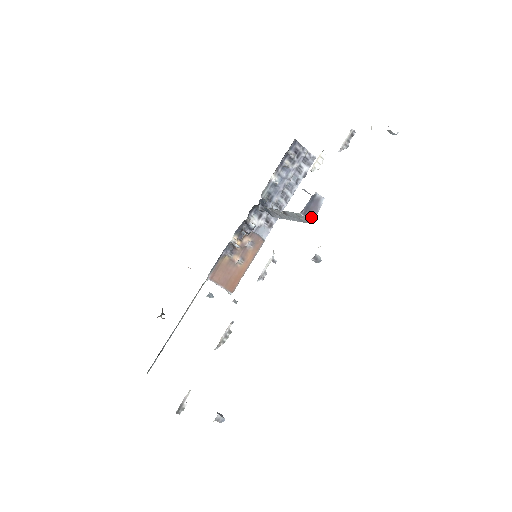
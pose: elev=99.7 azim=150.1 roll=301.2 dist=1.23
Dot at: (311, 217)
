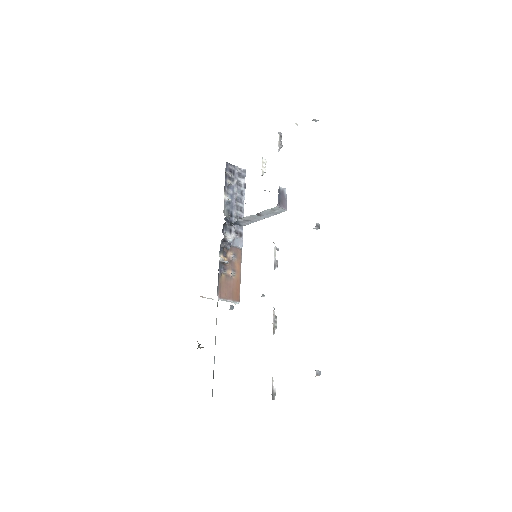
Dot at: (284, 206)
